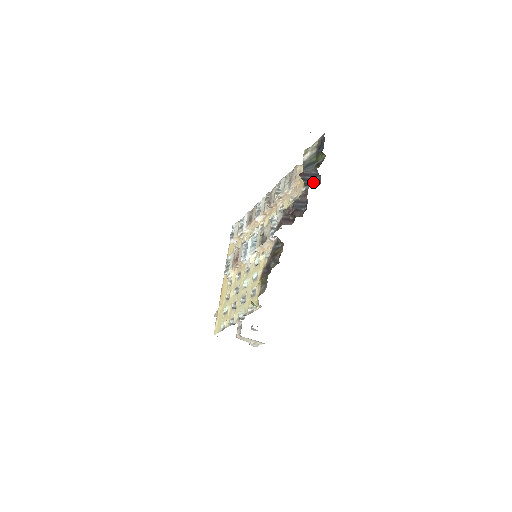
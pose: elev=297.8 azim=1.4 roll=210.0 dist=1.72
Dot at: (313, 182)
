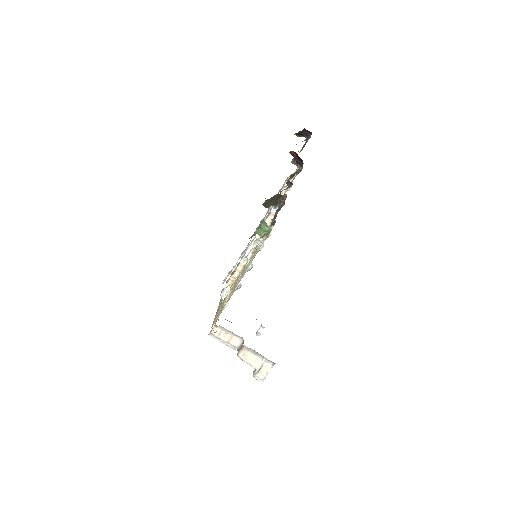
Dot at: occluded
